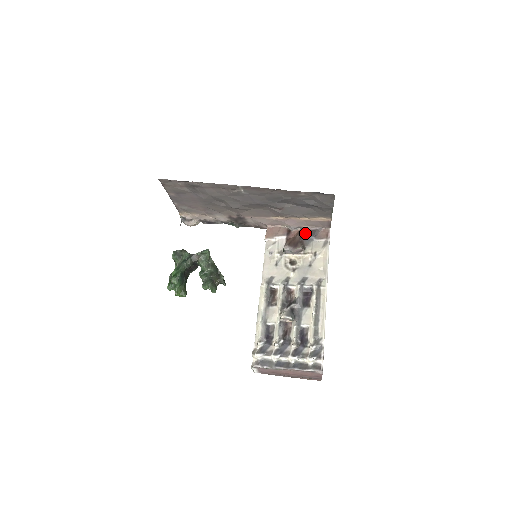
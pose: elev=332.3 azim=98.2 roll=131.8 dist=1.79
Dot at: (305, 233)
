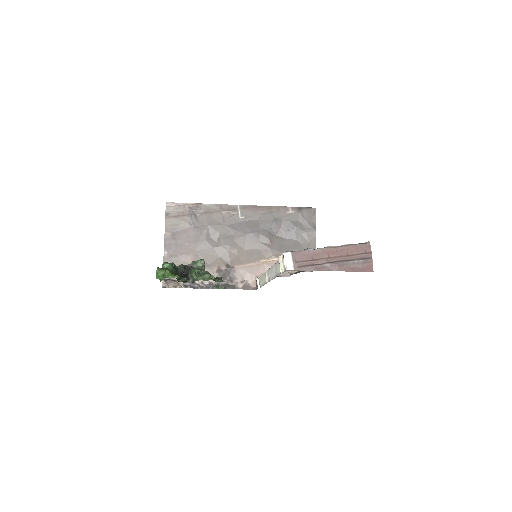
Dot at: occluded
